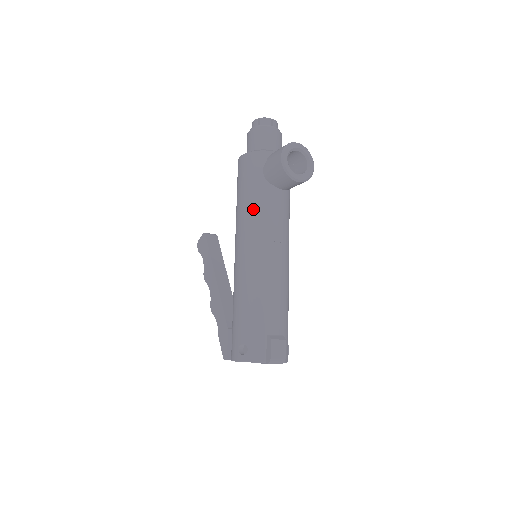
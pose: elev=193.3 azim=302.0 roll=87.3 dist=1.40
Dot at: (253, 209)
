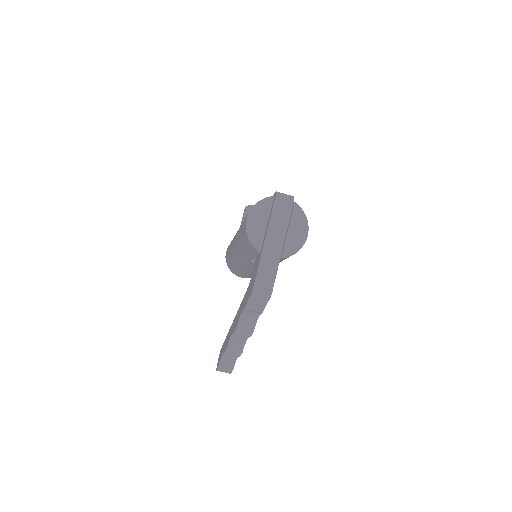
Dot at: occluded
